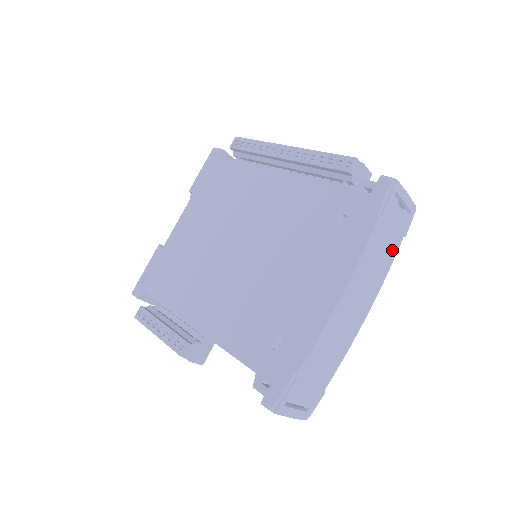
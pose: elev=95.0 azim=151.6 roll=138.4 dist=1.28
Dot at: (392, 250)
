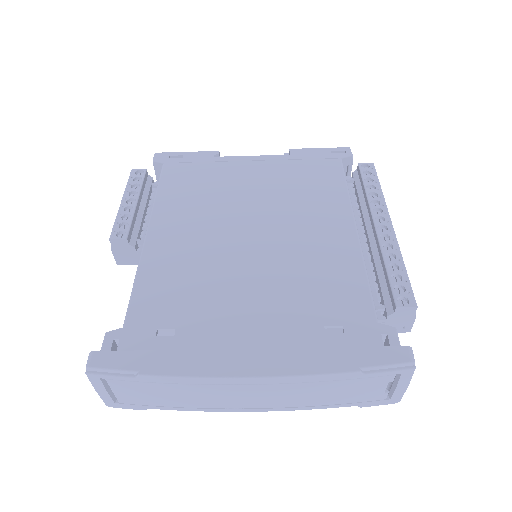
Dot at: (335, 402)
